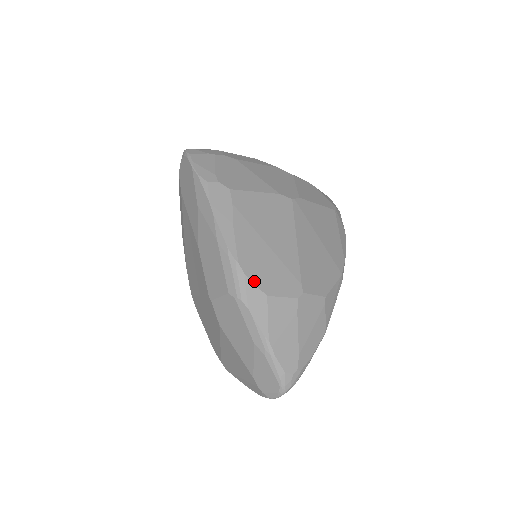
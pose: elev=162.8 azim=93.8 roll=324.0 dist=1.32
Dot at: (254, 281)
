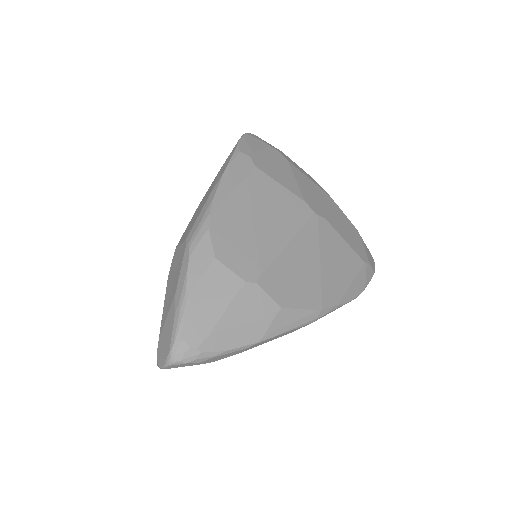
Dot at: (213, 239)
